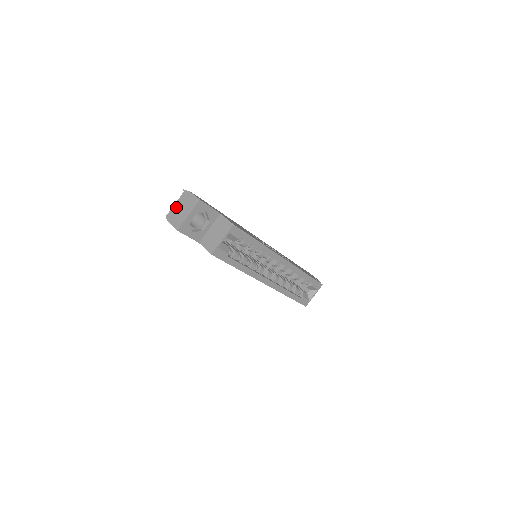
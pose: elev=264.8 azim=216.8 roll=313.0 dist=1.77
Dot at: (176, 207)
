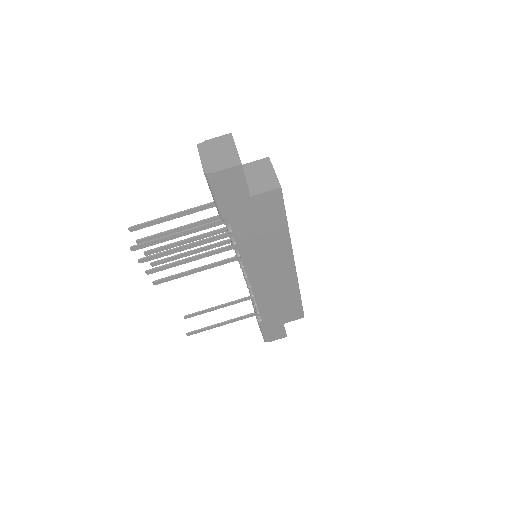
Dot at: (207, 158)
